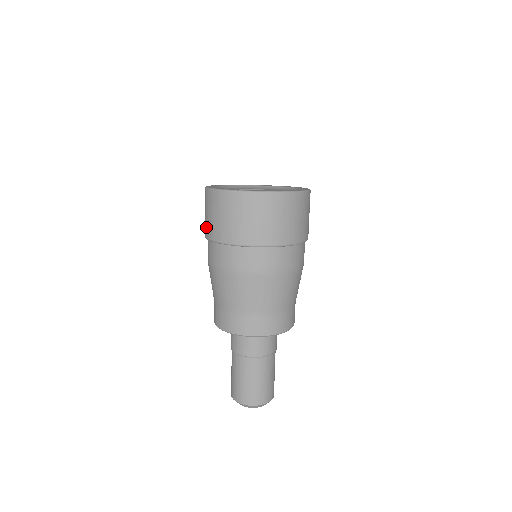
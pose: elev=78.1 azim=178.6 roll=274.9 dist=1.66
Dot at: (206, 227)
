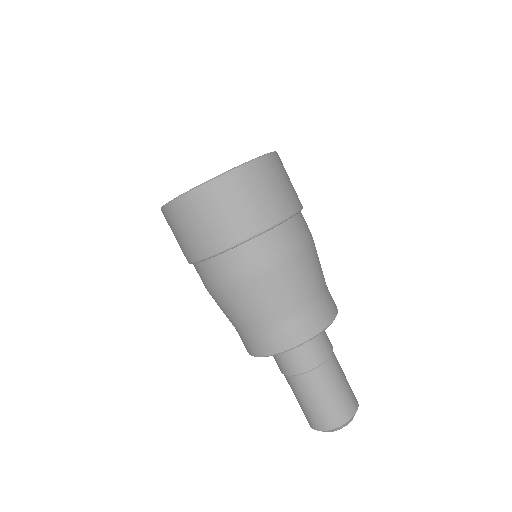
Dot at: occluded
